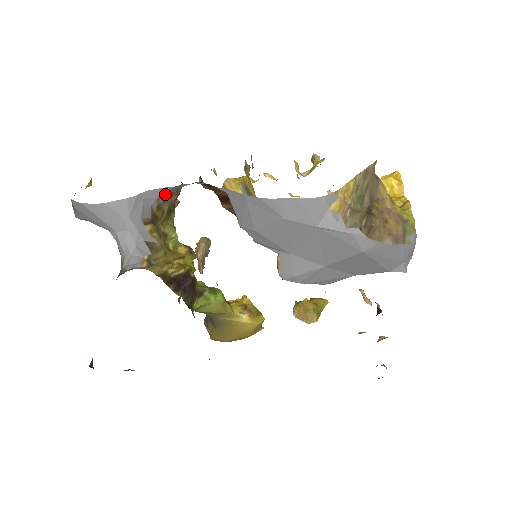
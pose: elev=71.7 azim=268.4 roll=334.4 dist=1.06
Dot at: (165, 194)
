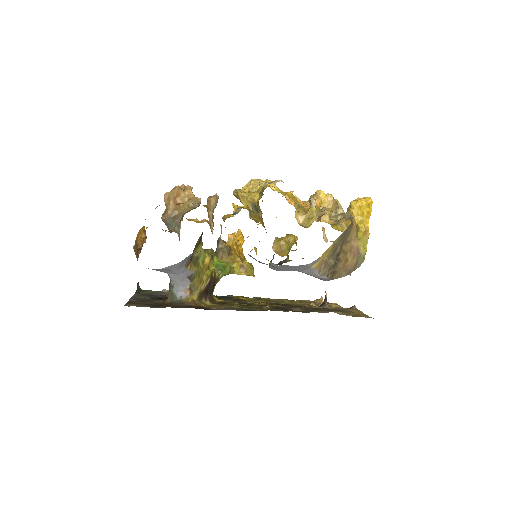
Dot at: occluded
